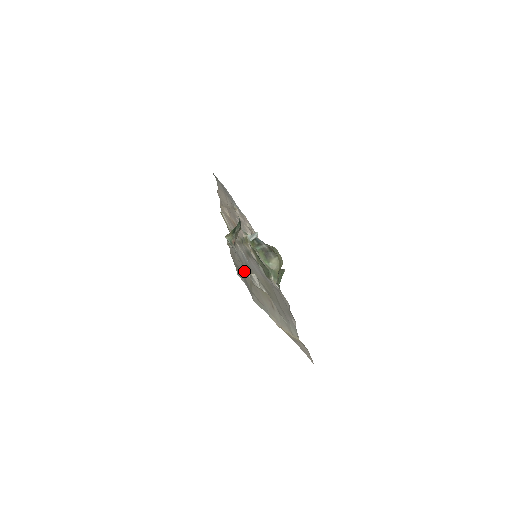
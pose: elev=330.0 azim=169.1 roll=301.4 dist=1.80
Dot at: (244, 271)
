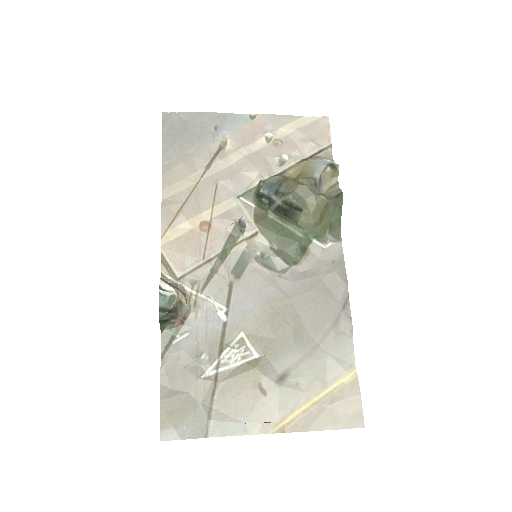
Dot at: (193, 386)
